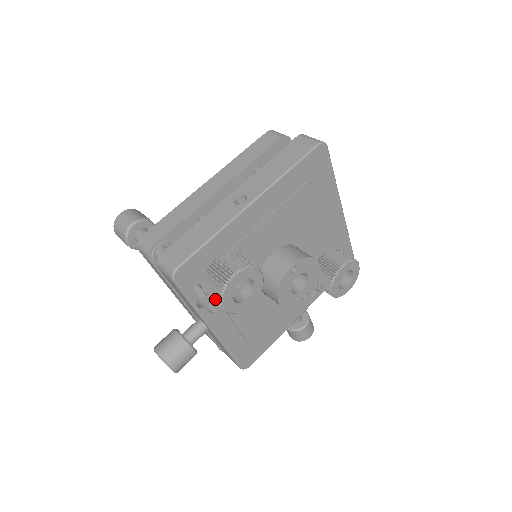
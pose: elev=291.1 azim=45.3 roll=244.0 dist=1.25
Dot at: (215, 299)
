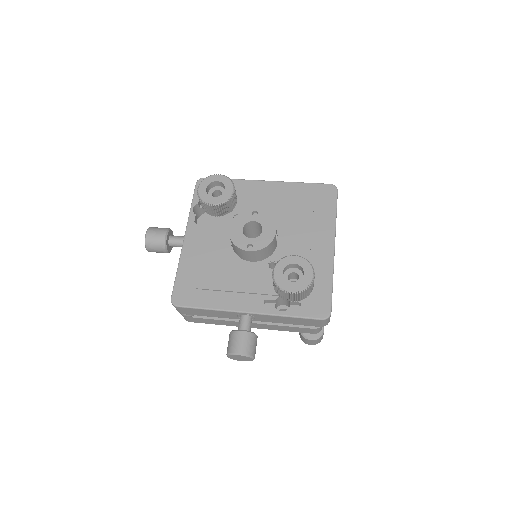
Dot at: occluded
